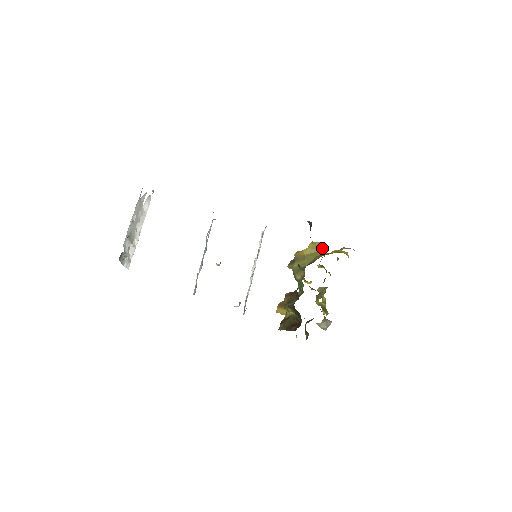
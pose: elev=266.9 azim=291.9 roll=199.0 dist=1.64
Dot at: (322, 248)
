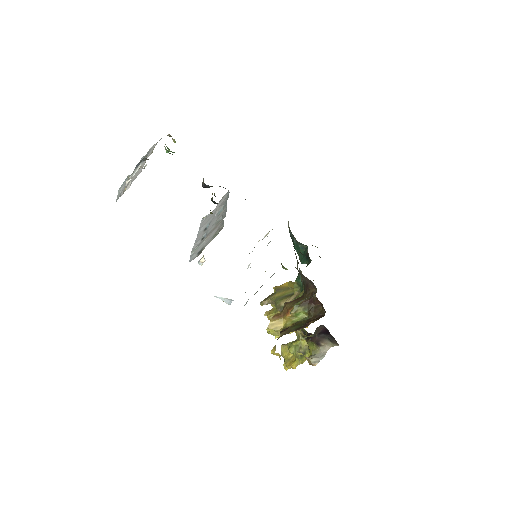
Dot at: occluded
